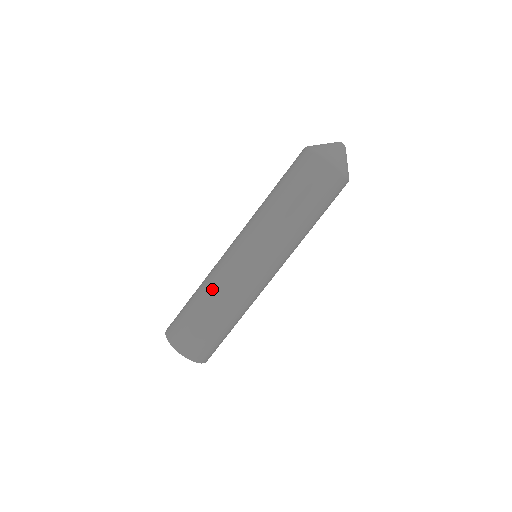
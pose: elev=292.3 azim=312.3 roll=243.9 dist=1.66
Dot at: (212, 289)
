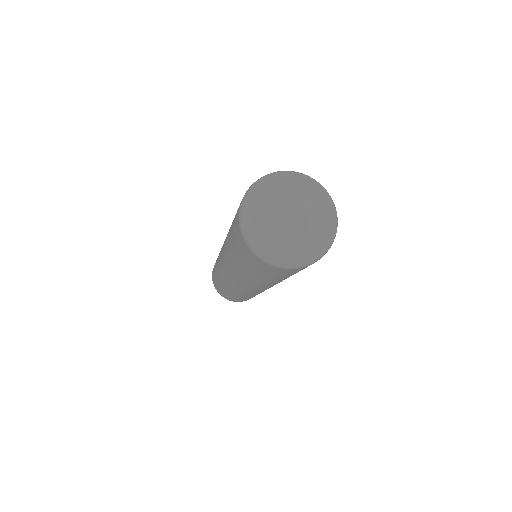
Dot at: (222, 283)
